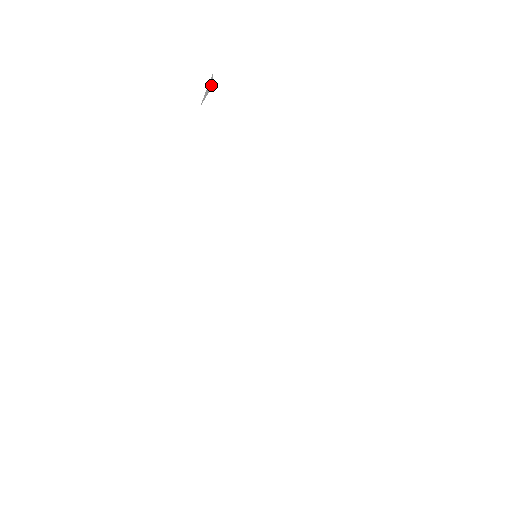
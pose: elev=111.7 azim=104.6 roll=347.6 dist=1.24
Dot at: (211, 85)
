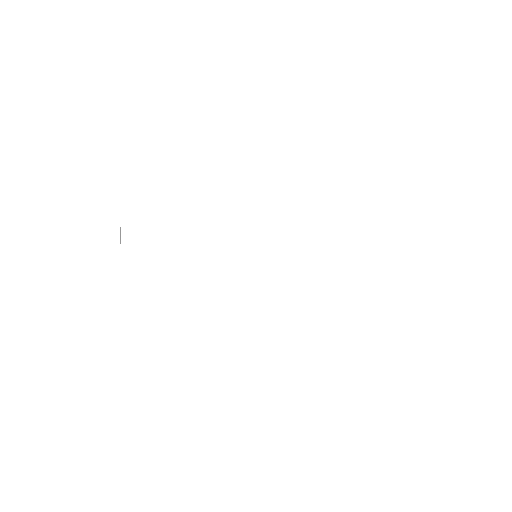
Dot at: (120, 236)
